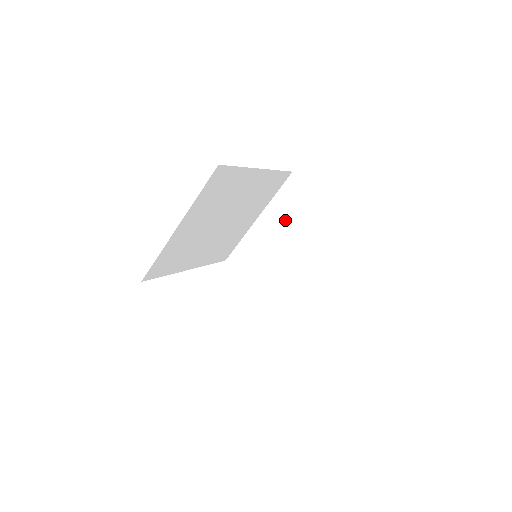
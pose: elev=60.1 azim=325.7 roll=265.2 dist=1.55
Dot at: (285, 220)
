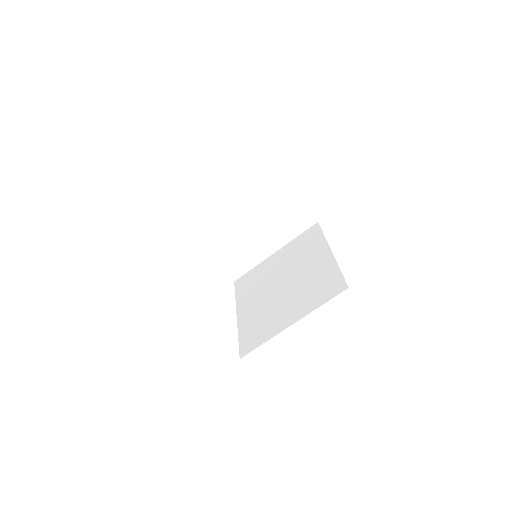
Dot at: (254, 203)
